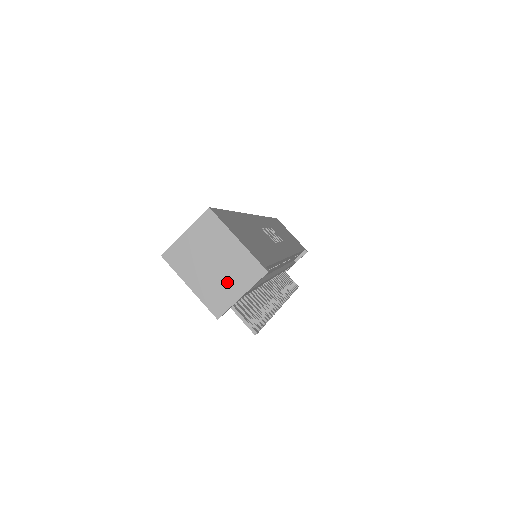
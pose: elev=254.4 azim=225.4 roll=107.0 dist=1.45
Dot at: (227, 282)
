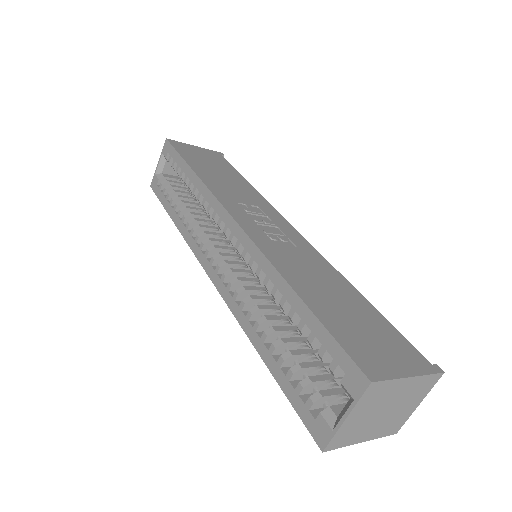
Dot at: (403, 409)
